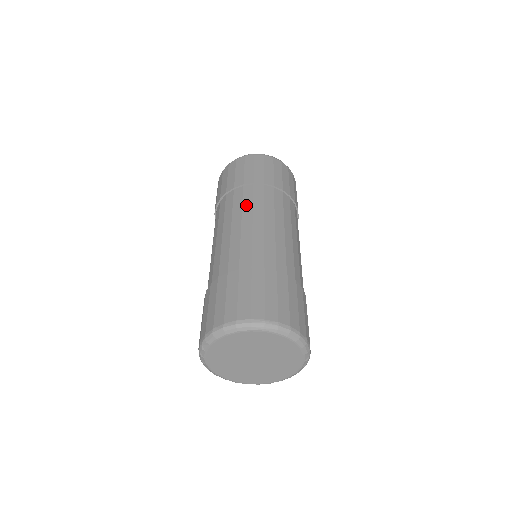
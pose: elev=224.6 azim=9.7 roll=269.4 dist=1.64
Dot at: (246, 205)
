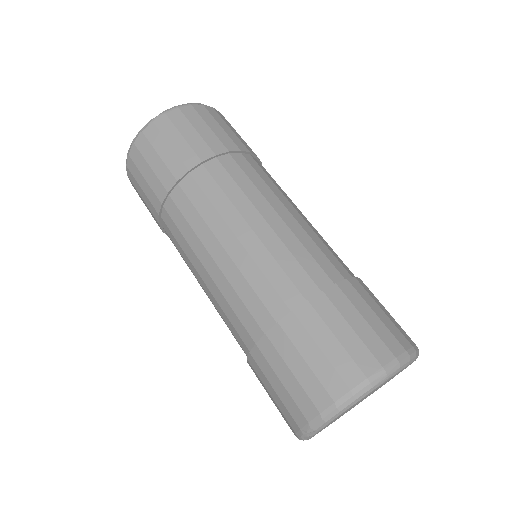
Dot at: (219, 203)
